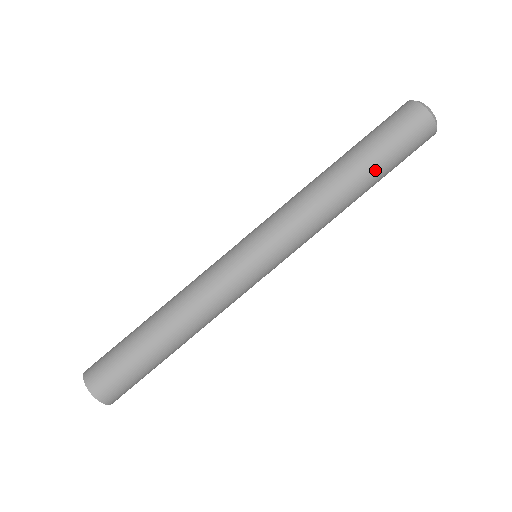
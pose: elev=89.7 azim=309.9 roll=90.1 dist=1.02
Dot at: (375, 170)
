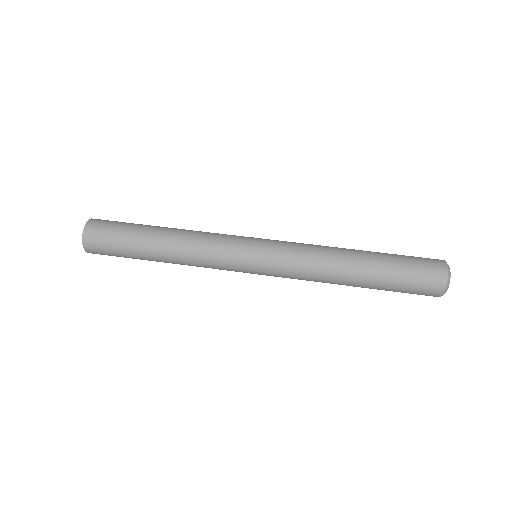
Dot at: (377, 281)
